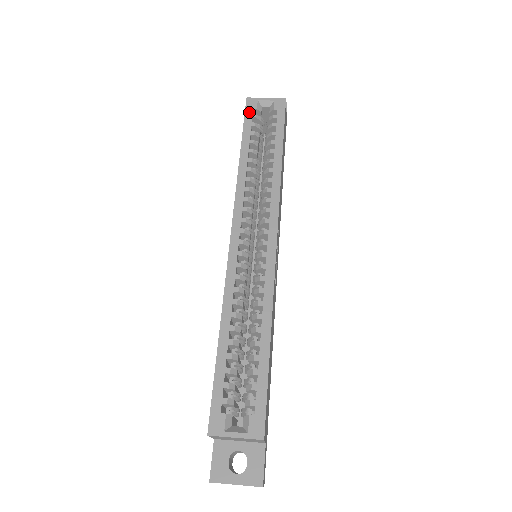
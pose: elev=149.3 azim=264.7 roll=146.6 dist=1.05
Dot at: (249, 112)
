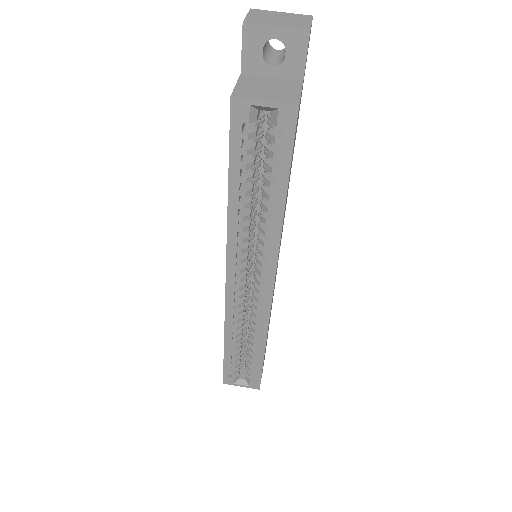
Dot at: (236, 129)
